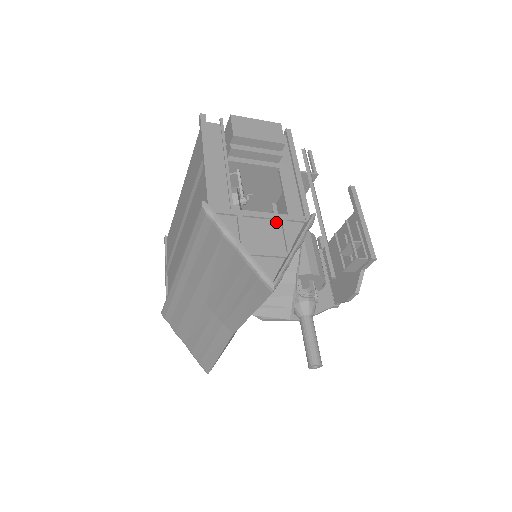
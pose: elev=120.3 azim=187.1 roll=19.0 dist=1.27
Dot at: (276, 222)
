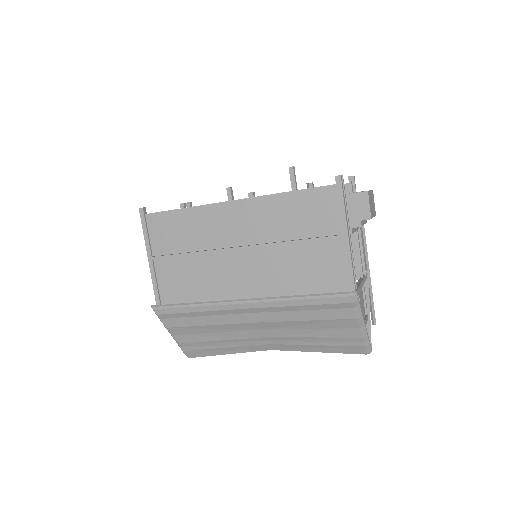
Dot at: (362, 288)
